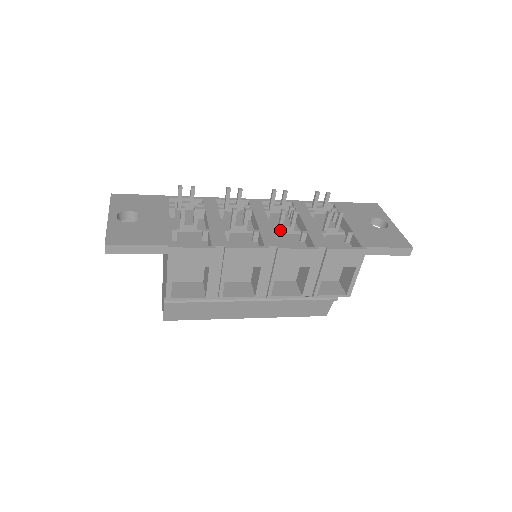
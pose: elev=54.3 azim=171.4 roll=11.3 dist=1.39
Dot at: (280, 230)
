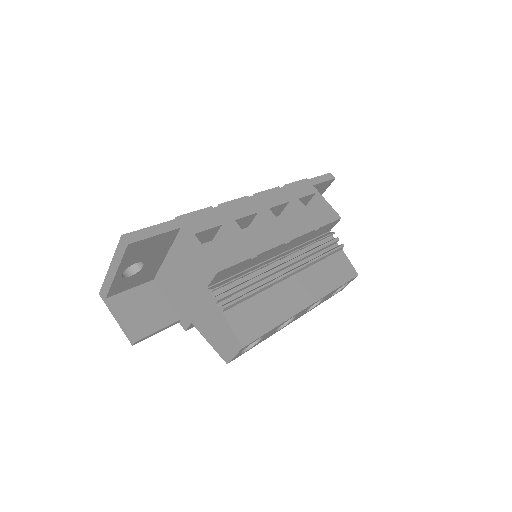
Dot at: occluded
